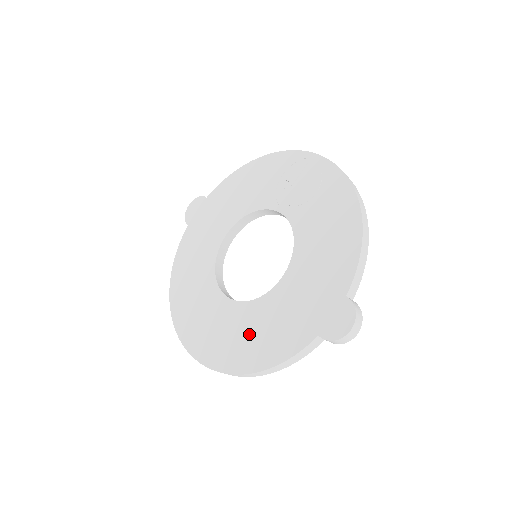
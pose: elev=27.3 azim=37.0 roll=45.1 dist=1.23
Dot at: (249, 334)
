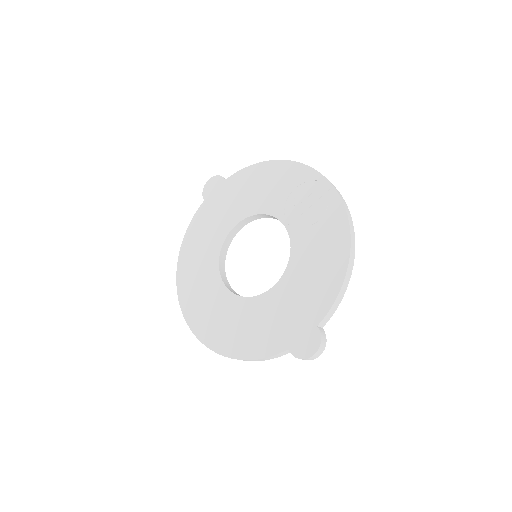
Dot at: (236, 325)
